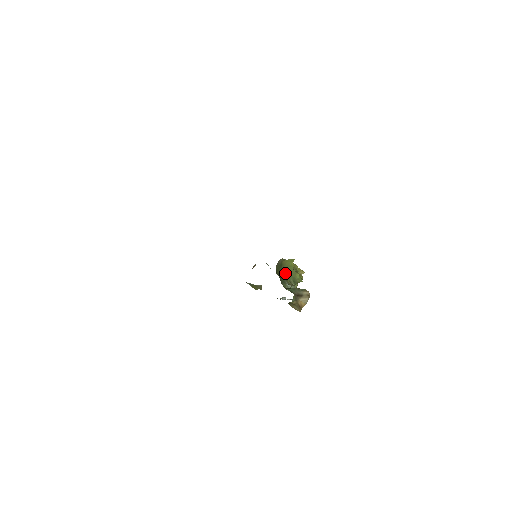
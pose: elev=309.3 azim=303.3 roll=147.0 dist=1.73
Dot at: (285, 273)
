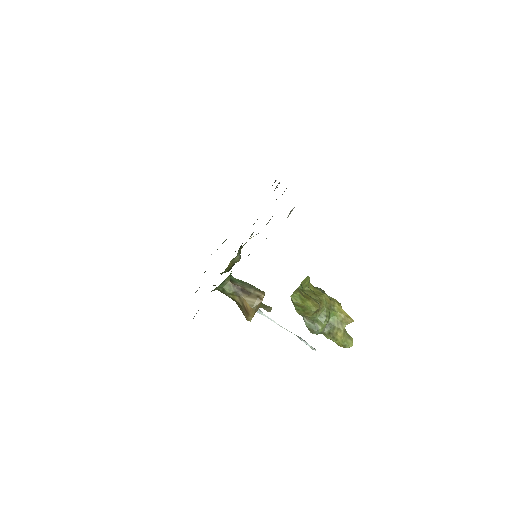
Dot at: occluded
